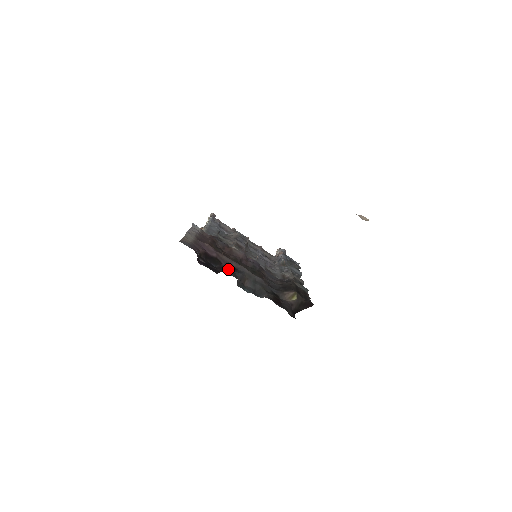
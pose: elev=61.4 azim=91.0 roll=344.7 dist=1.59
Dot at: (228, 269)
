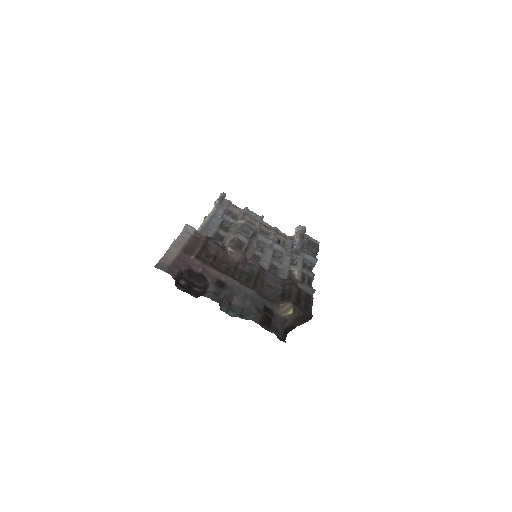
Dot at: (212, 289)
